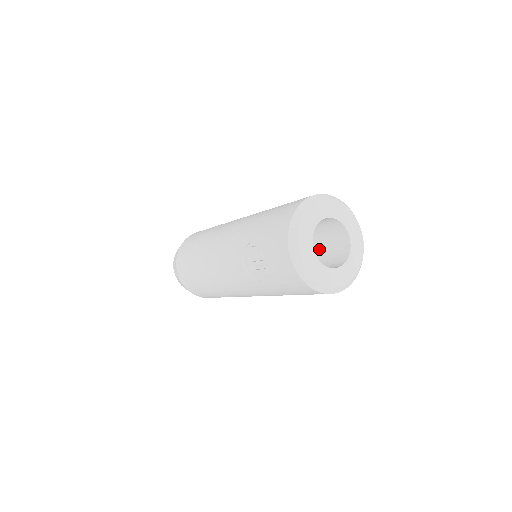
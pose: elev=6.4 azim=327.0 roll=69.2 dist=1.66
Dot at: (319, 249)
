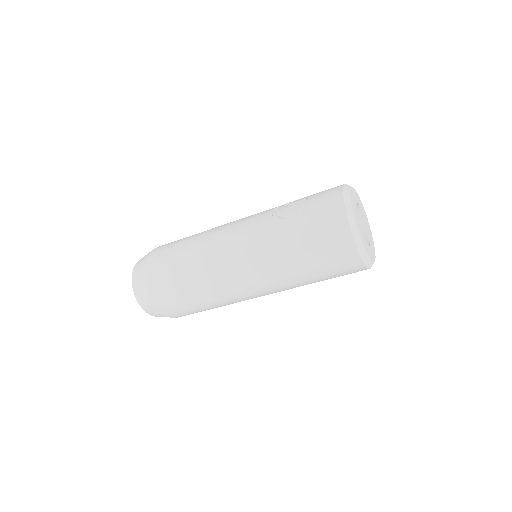
Dot at: occluded
